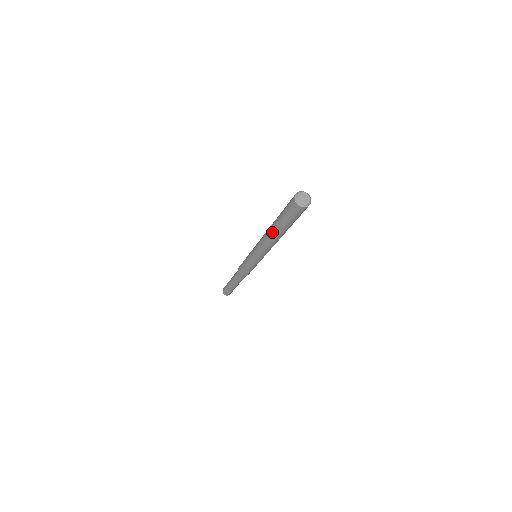
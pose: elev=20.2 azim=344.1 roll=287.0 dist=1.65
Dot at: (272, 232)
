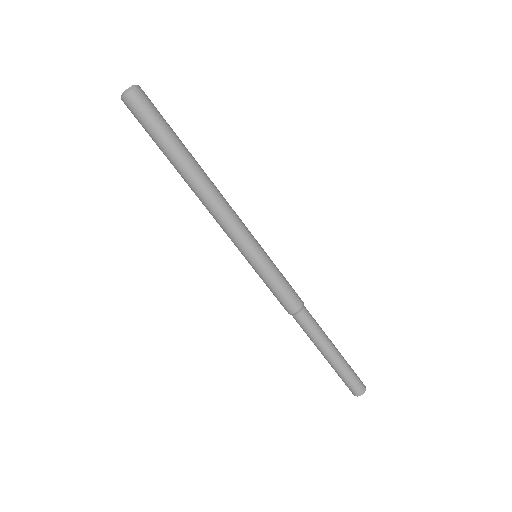
Dot at: (183, 178)
